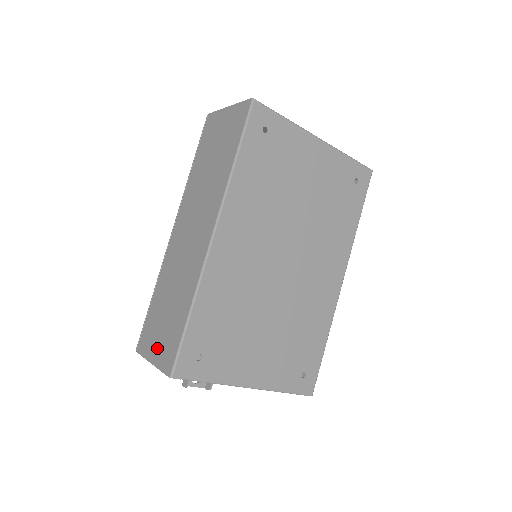
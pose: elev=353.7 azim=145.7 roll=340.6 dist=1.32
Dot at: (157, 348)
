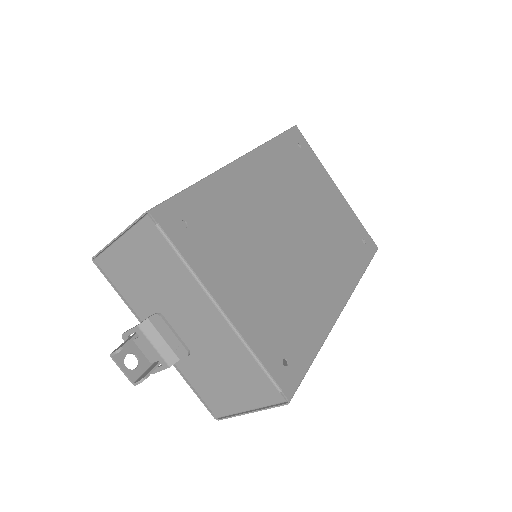
Dot at: occluded
